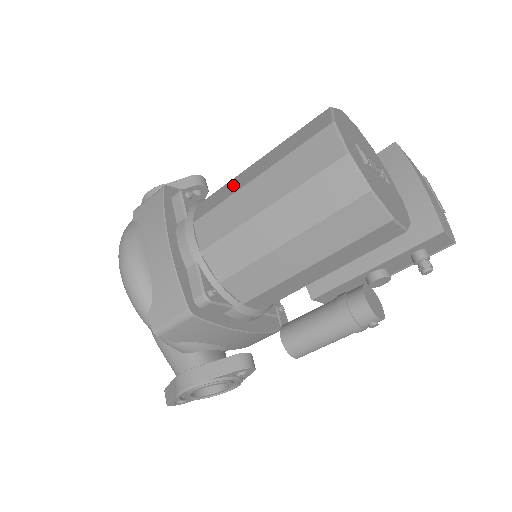
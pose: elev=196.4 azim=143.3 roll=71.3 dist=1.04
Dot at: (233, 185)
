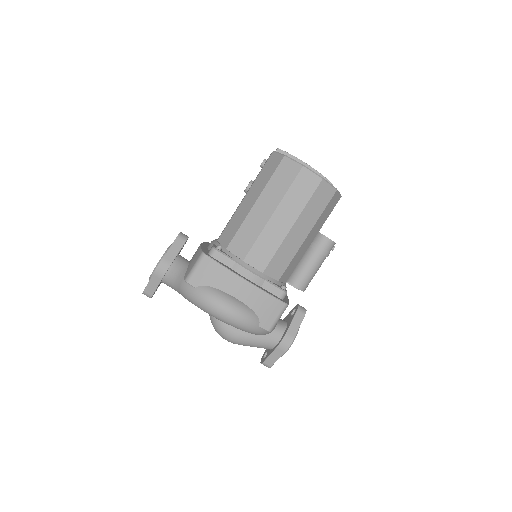
Dot at: (252, 226)
